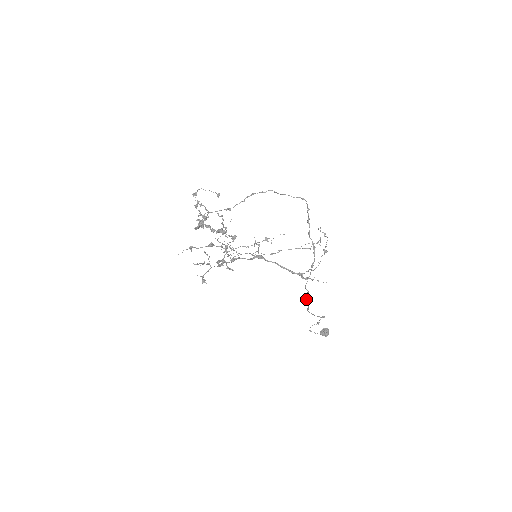
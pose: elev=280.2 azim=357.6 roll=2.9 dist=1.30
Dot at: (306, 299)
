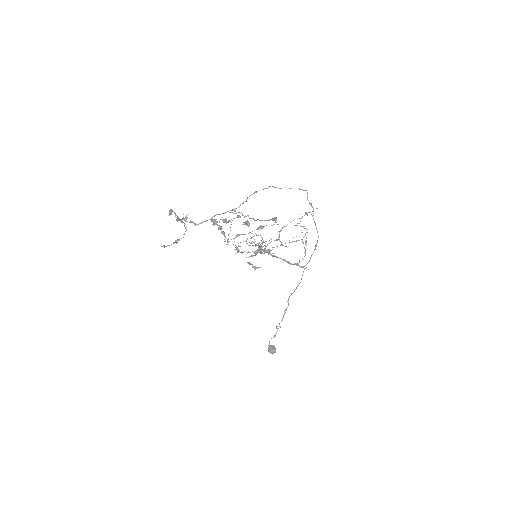
Dot at: occluded
